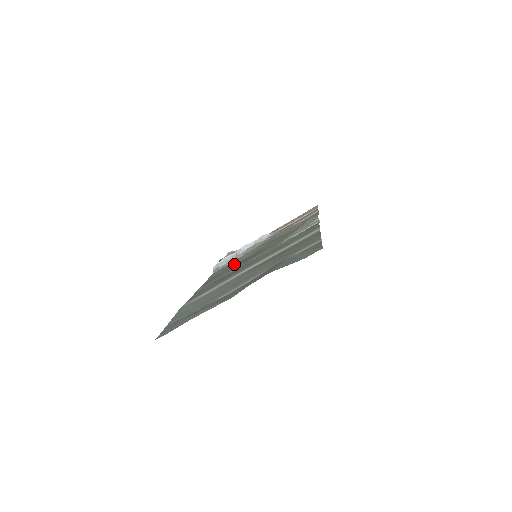
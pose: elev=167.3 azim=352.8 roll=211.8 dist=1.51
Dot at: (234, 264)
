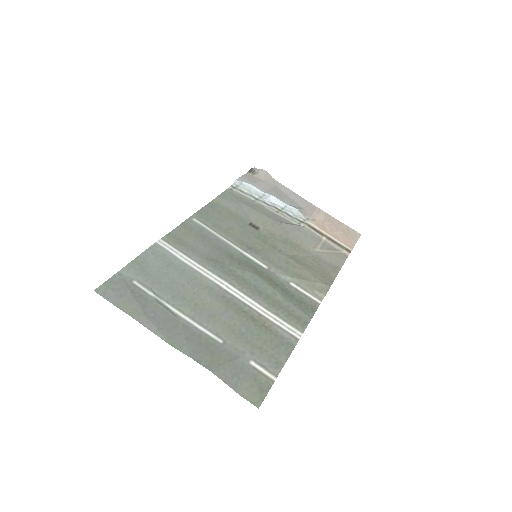
Dot at: (244, 218)
